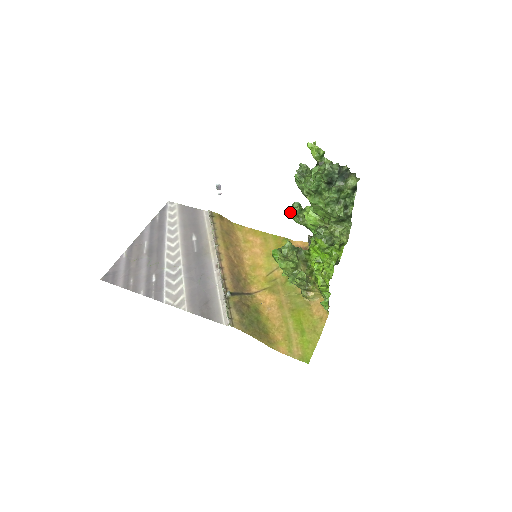
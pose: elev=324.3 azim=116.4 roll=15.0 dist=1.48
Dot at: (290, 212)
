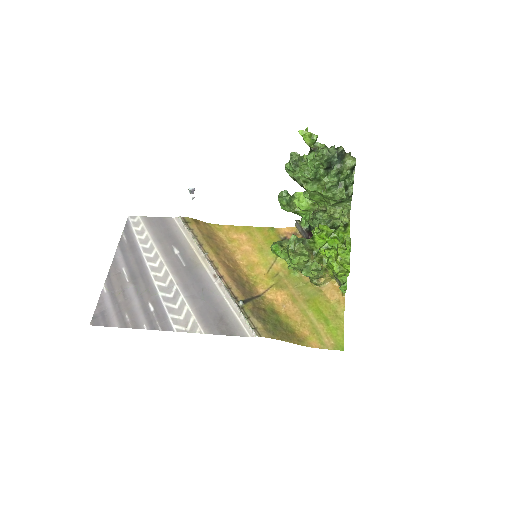
Dot at: (280, 202)
